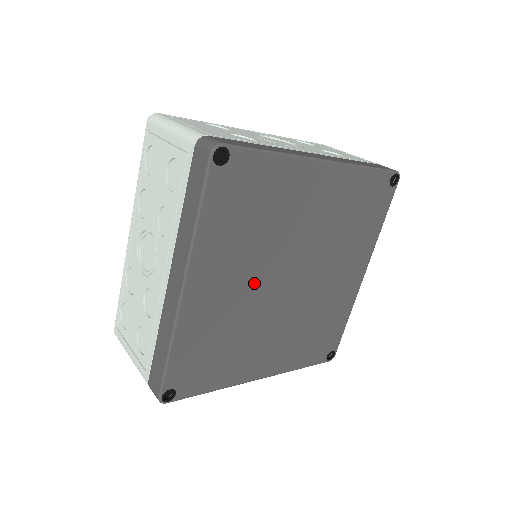
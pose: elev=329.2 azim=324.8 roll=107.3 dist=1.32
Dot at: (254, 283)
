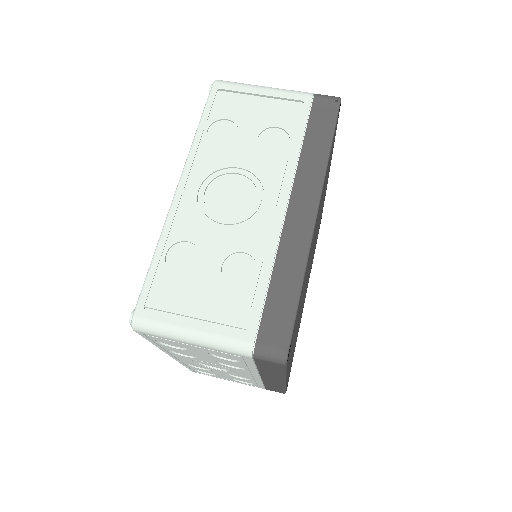
Dot at: (301, 307)
